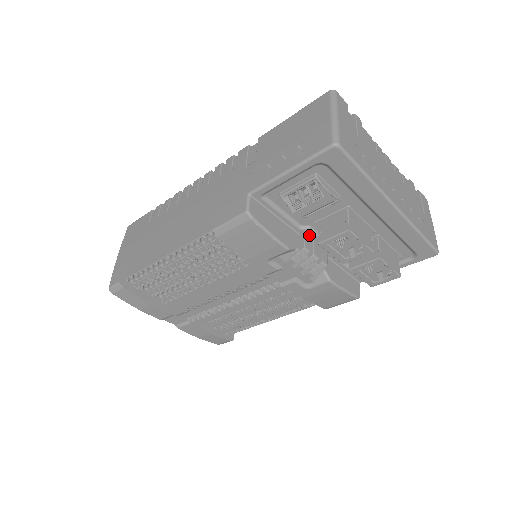
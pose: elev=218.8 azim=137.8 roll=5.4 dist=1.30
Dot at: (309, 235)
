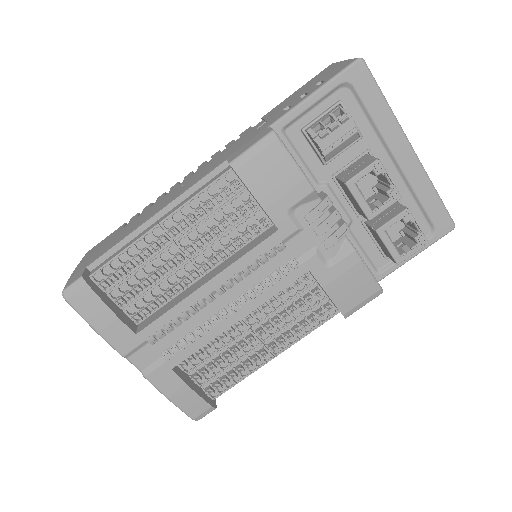
Dot at: occluded
